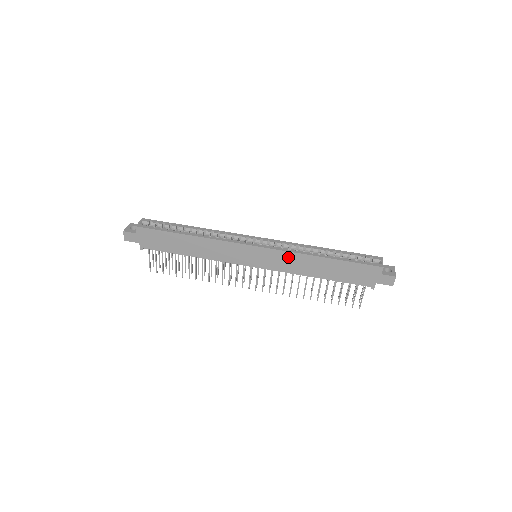
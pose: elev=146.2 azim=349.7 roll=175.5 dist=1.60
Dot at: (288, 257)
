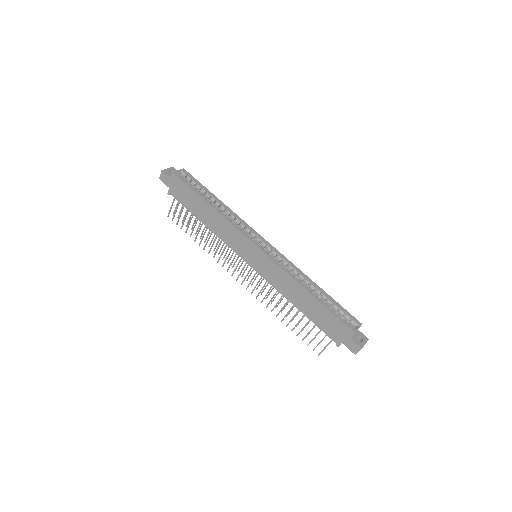
Dot at: (280, 273)
